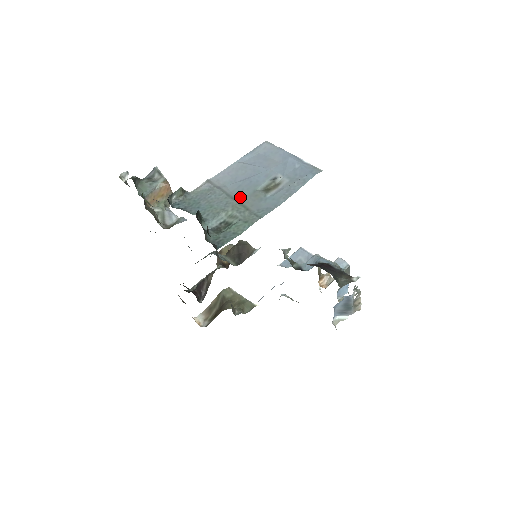
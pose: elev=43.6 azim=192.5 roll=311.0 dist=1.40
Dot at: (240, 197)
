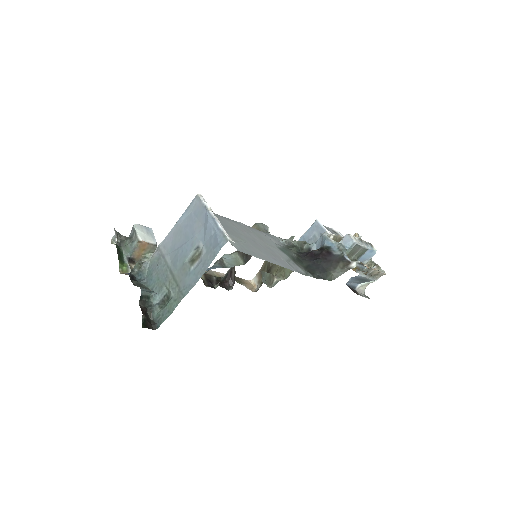
Dot at: (174, 270)
